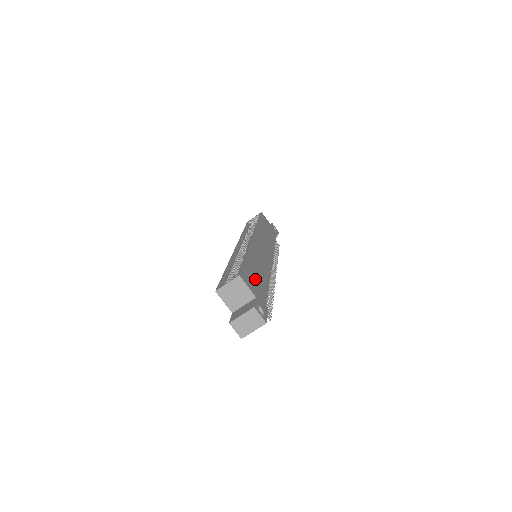
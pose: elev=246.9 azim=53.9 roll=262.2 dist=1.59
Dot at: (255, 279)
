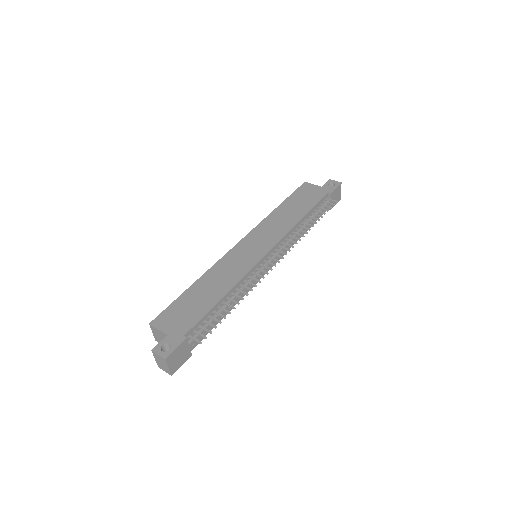
Dot at: (187, 309)
